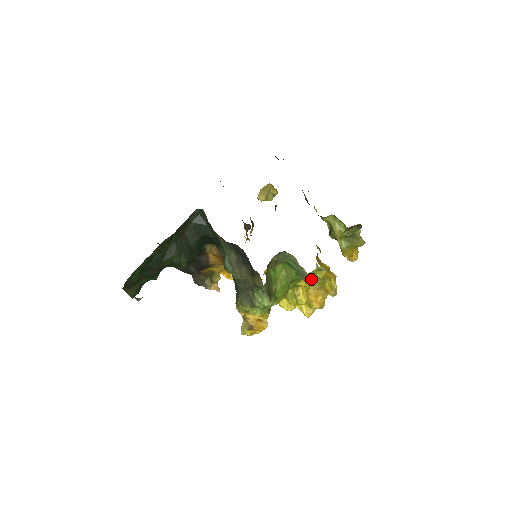
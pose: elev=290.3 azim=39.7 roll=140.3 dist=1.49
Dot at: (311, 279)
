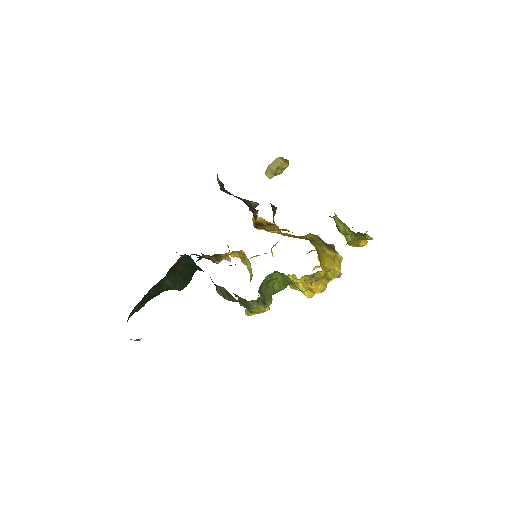
Dot at: occluded
